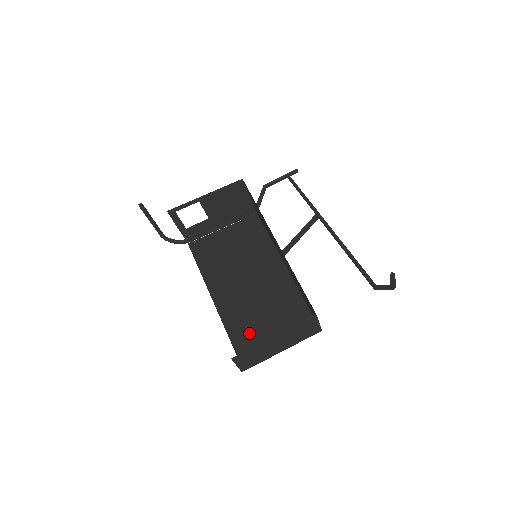
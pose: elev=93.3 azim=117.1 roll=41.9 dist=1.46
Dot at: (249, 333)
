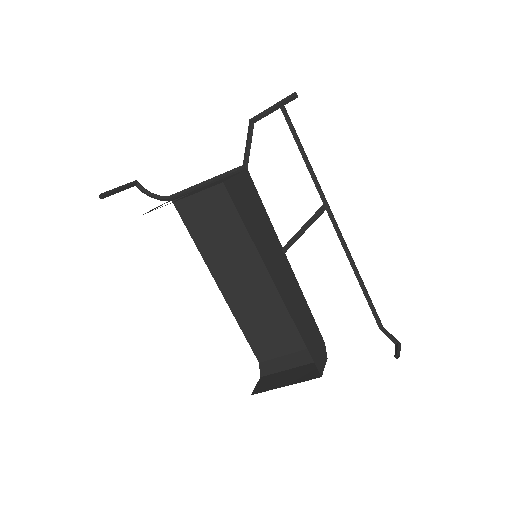
Dot at: (261, 334)
